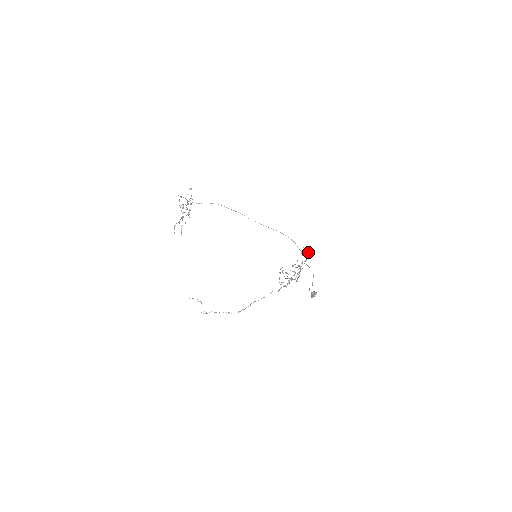
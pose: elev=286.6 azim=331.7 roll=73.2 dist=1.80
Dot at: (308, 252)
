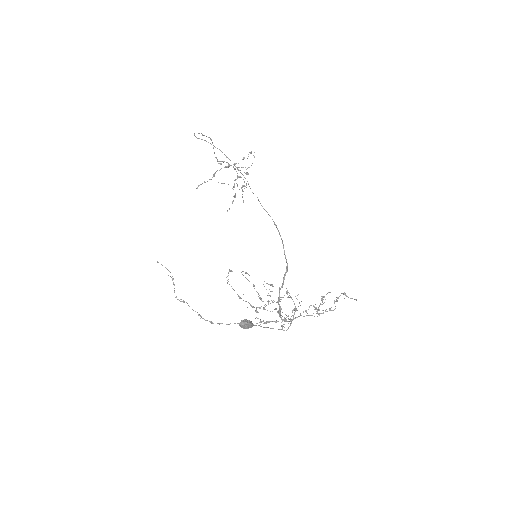
Dot at: occluded
